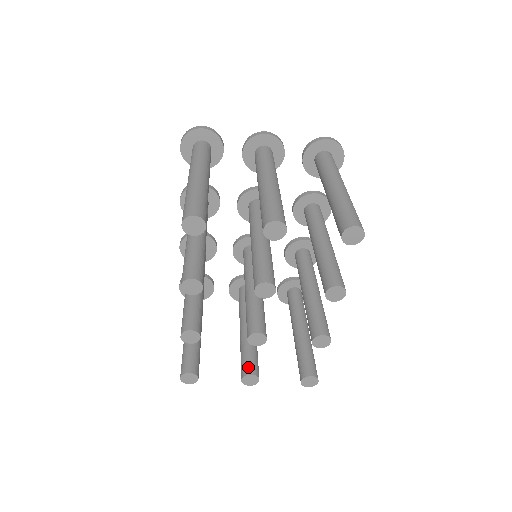
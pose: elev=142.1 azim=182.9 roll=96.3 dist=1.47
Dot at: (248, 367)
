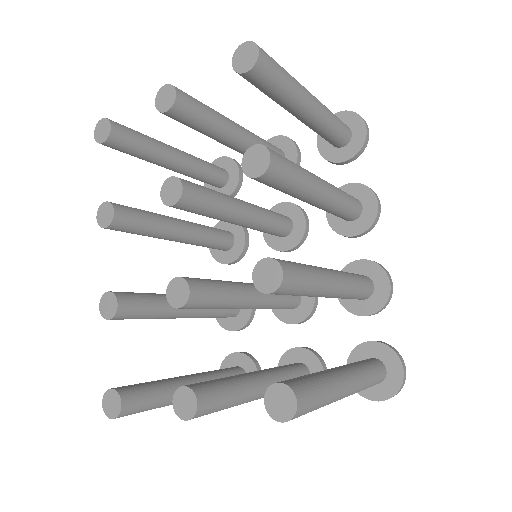
Dot at: (191, 384)
